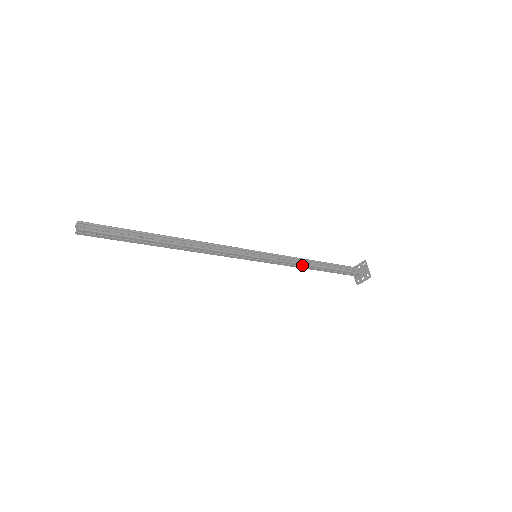
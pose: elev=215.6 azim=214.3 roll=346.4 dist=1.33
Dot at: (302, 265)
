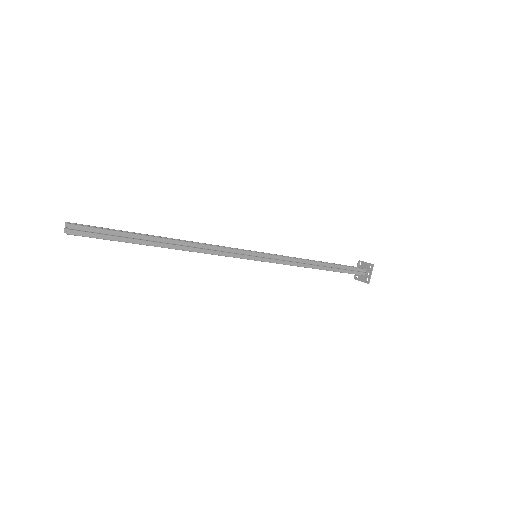
Dot at: (304, 262)
